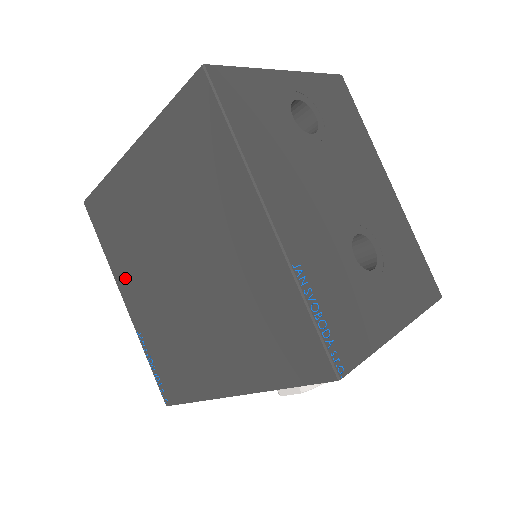
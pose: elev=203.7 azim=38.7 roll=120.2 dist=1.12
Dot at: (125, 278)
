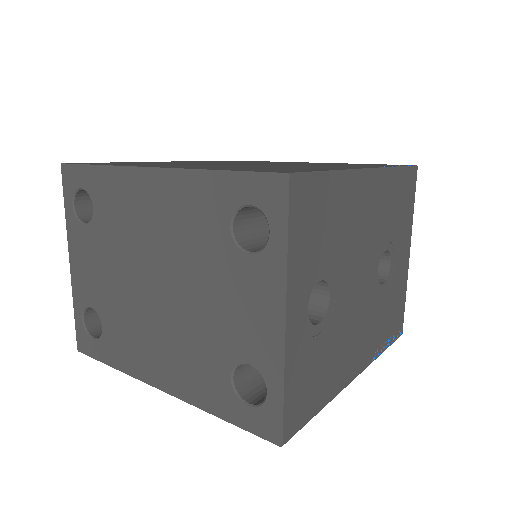
Dot at: occluded
